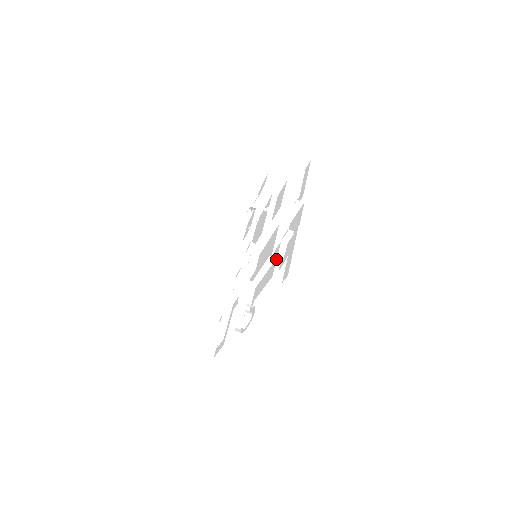
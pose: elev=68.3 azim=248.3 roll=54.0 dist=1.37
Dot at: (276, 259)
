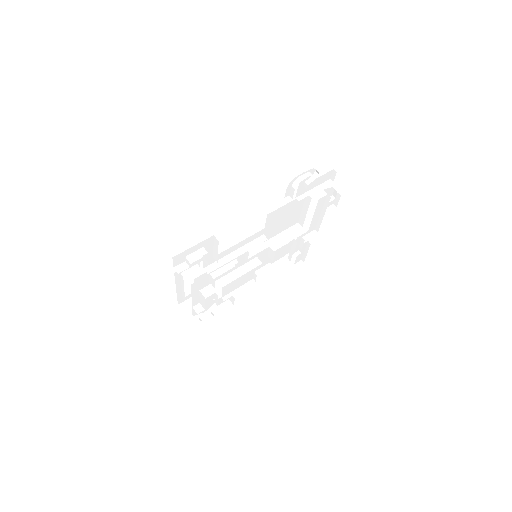
Dot at: occluded
